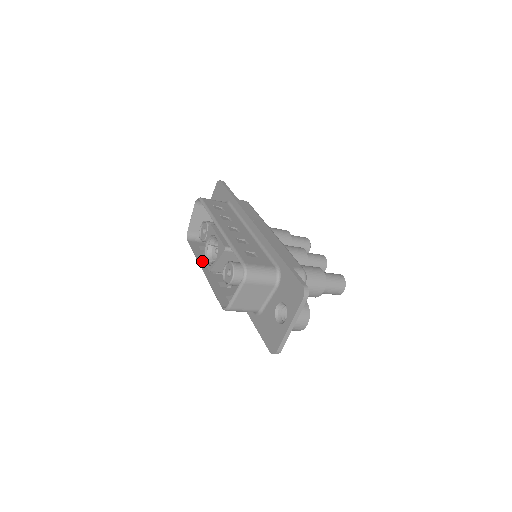
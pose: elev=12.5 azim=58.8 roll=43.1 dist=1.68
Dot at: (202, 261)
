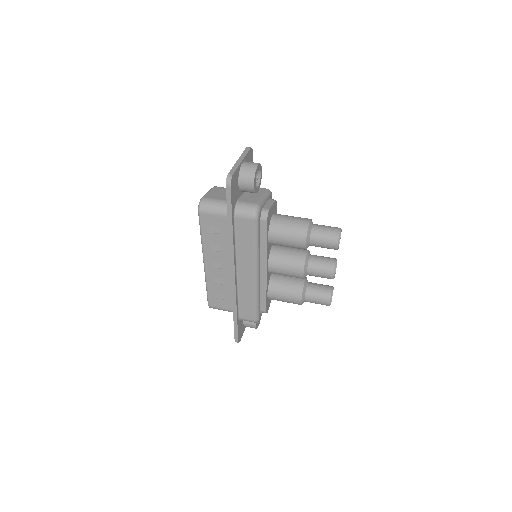
Dot at: occluded
